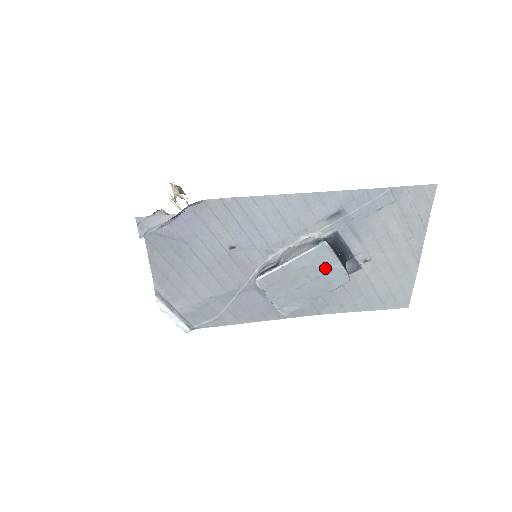
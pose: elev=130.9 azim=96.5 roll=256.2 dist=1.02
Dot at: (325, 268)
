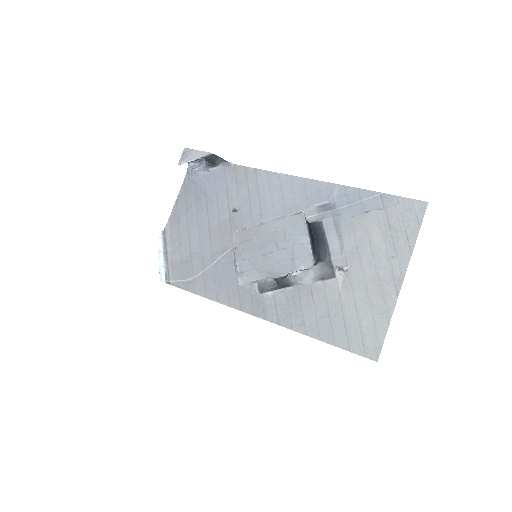
Dot at: (294, 240)
